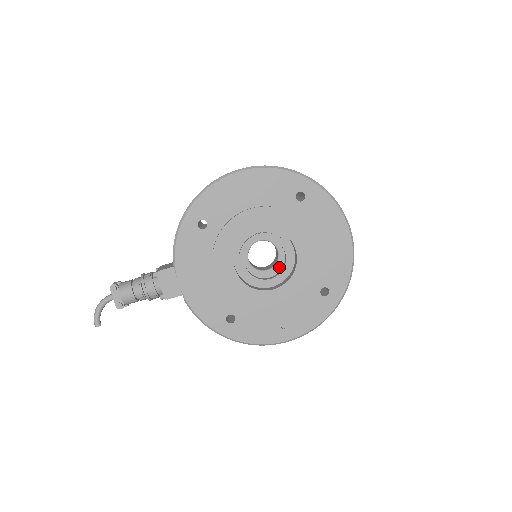
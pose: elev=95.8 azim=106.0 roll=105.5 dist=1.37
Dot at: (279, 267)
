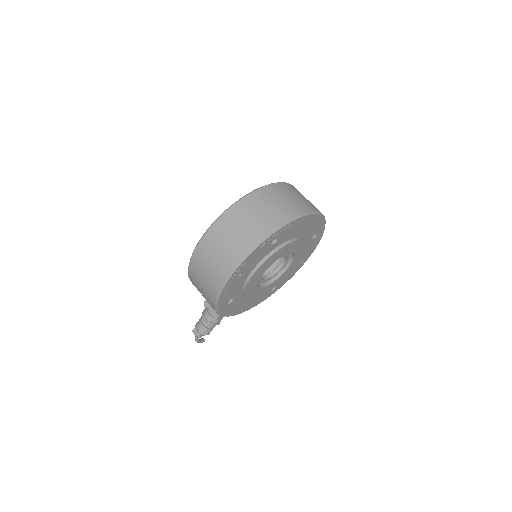
Dot at: occluded
